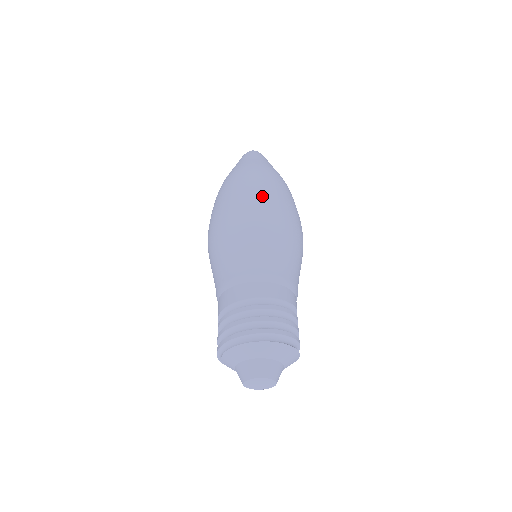
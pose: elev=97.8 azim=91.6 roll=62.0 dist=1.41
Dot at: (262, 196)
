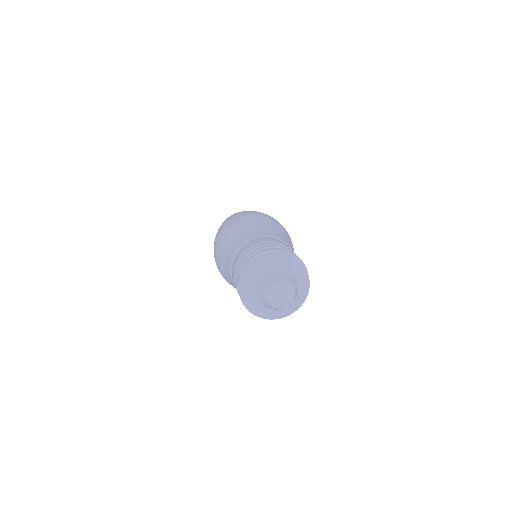
Dot at: (252, 211)
